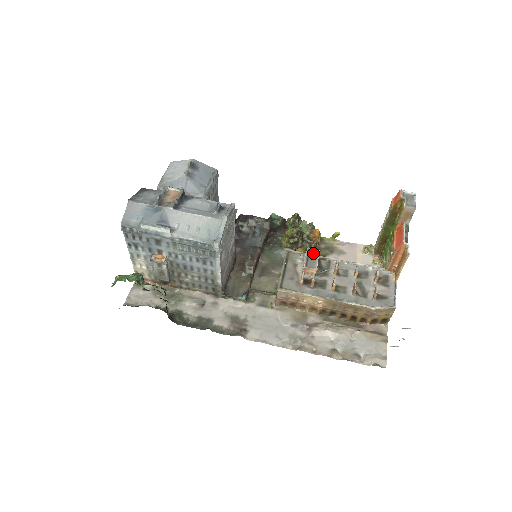
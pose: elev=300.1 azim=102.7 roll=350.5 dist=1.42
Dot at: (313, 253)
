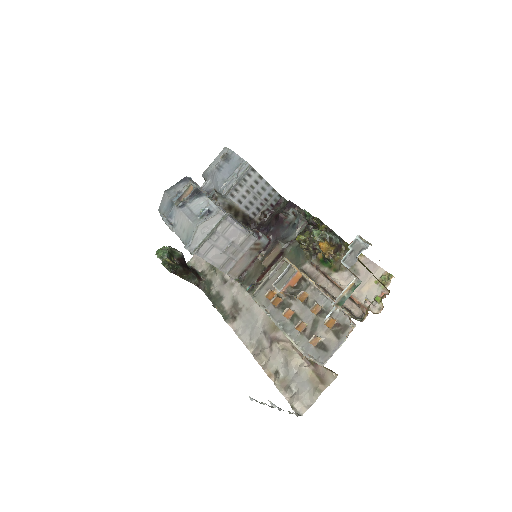
Dot at: (291, 272)
